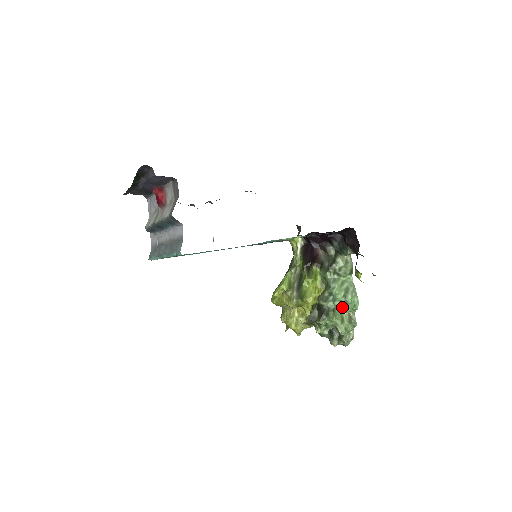
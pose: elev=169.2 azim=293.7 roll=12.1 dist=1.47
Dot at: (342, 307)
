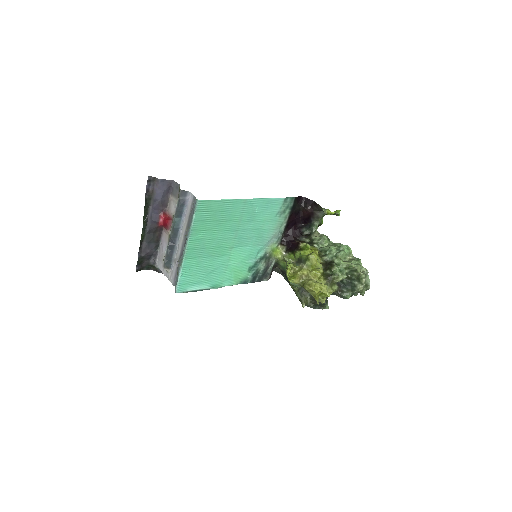
Dot at: (339, 251)
